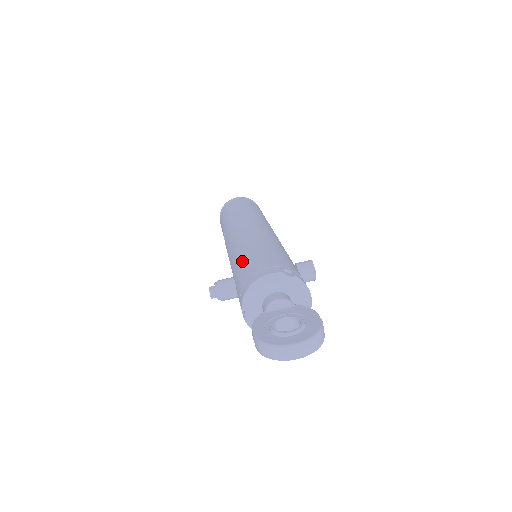
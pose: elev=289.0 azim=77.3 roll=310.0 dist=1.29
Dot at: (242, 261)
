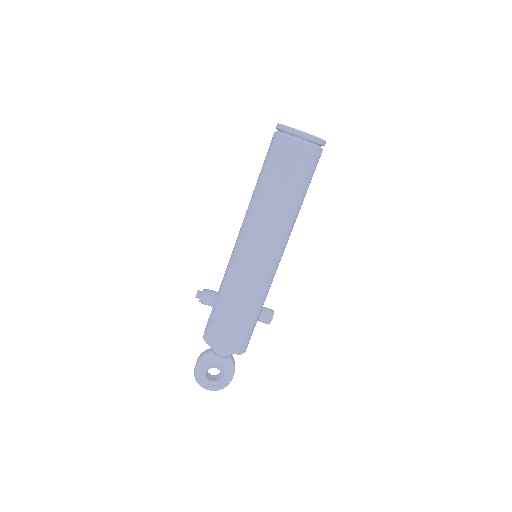
Dot at: (223, 307)
